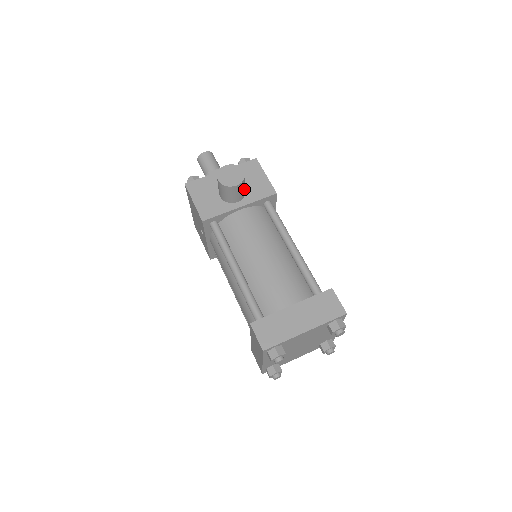
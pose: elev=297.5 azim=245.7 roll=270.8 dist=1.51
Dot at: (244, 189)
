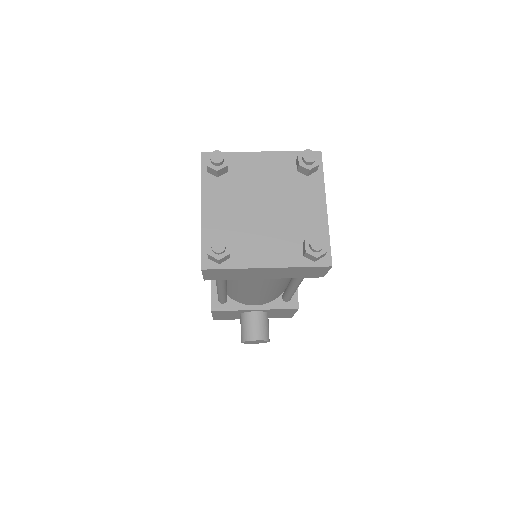
Dot at: occluded
